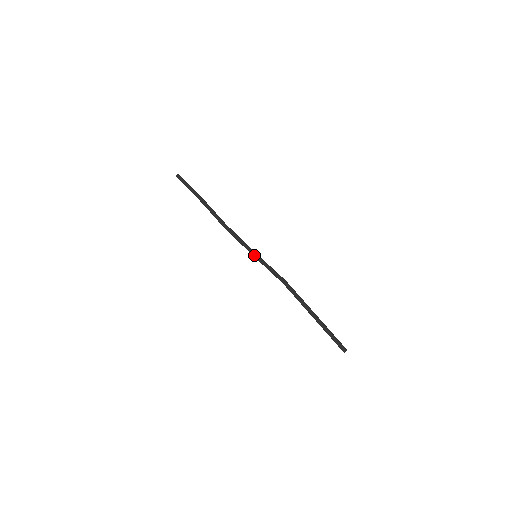
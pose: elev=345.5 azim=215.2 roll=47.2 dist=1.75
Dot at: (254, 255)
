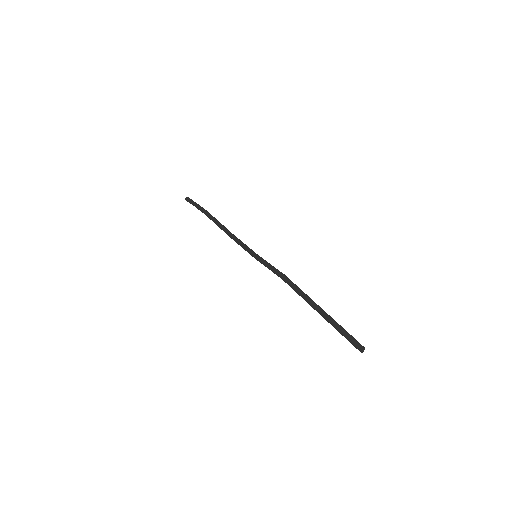
Dot at: (252, 255)
